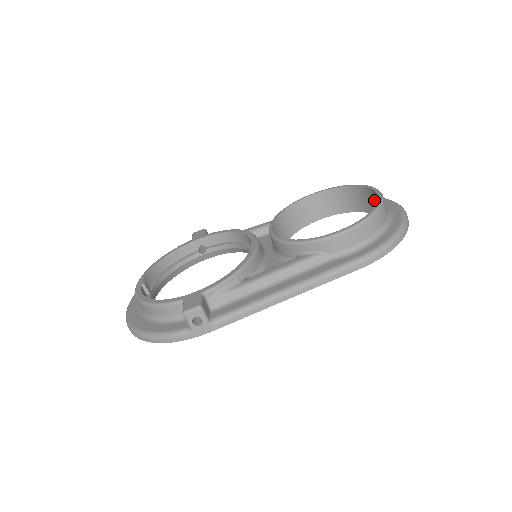
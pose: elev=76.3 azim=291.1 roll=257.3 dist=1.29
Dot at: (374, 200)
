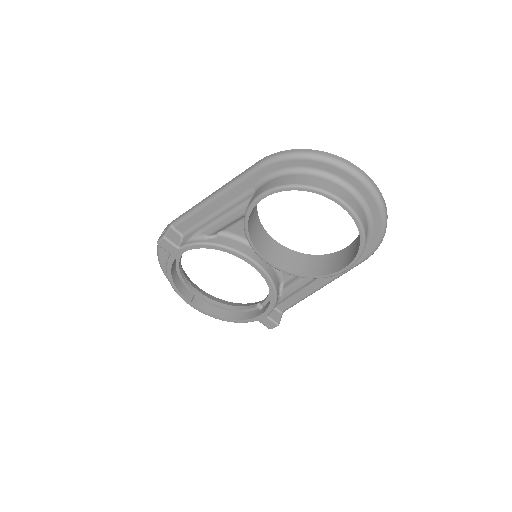
Dot at: occluded
